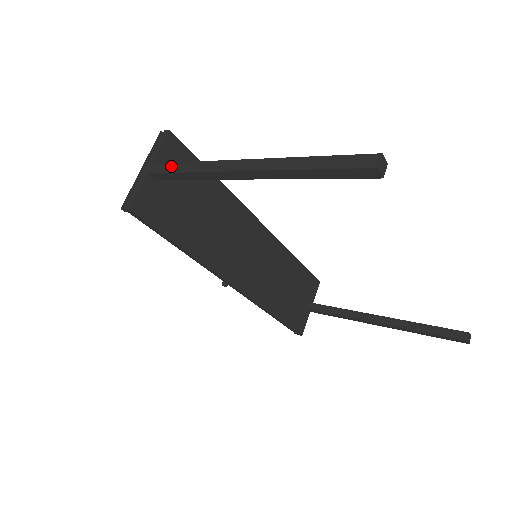
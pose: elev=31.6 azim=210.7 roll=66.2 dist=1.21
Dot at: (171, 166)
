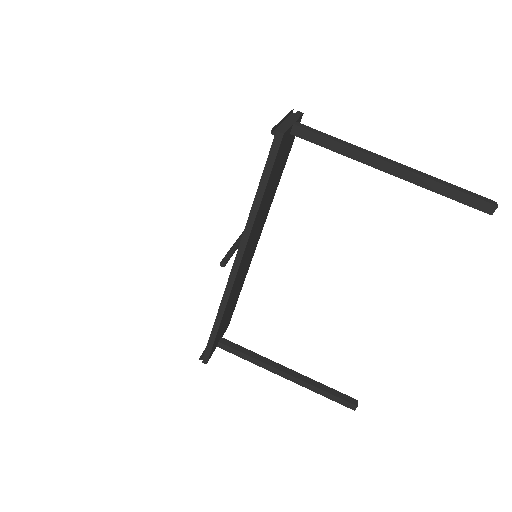
Dot at: (320, 132)
